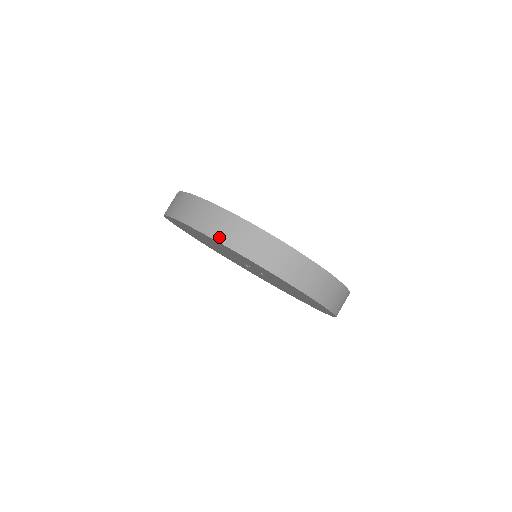
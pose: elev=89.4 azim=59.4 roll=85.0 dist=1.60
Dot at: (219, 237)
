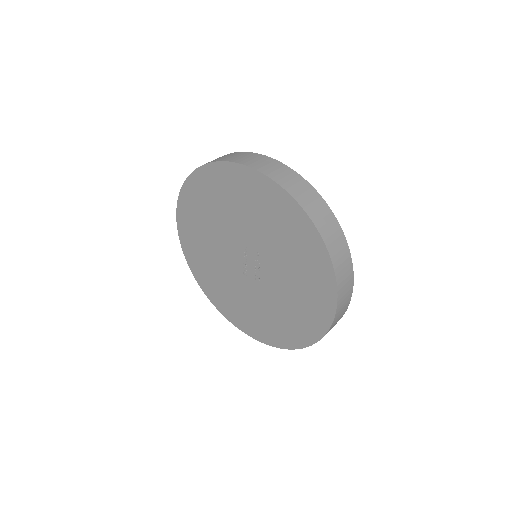
Dot at: (218, 160)
